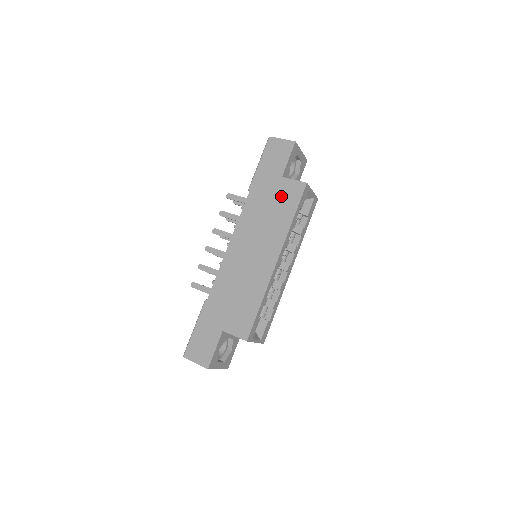
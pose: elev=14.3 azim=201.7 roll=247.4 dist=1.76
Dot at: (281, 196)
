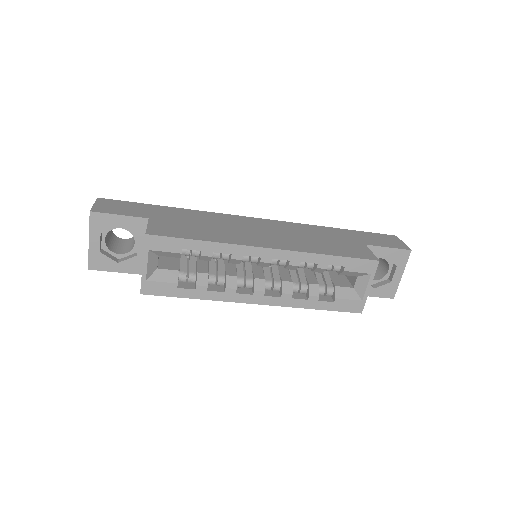
Dot at: (345, 245)
